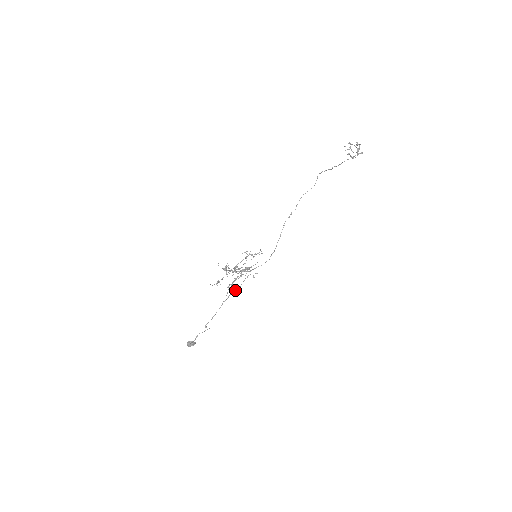
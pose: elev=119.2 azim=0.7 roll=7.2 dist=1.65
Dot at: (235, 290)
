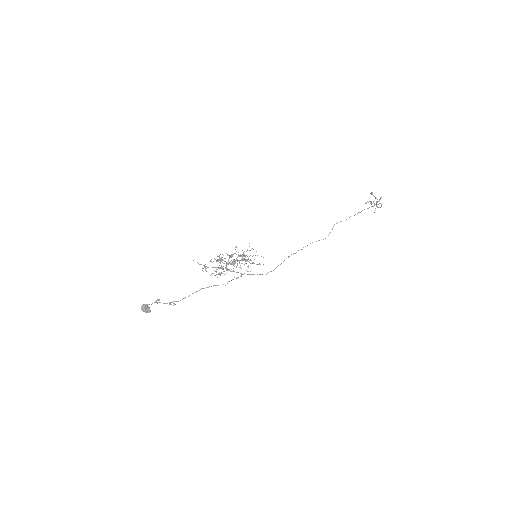
Dot at: occluded
